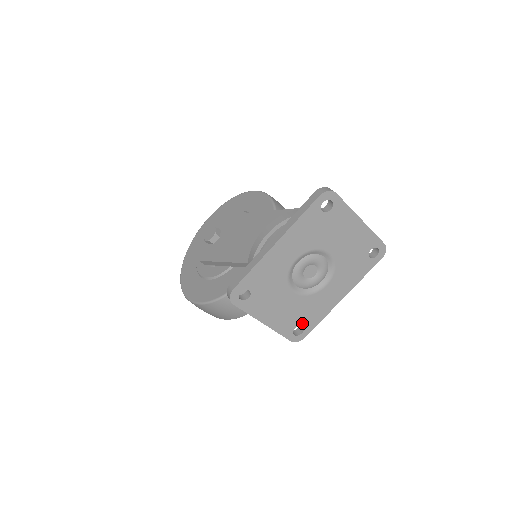
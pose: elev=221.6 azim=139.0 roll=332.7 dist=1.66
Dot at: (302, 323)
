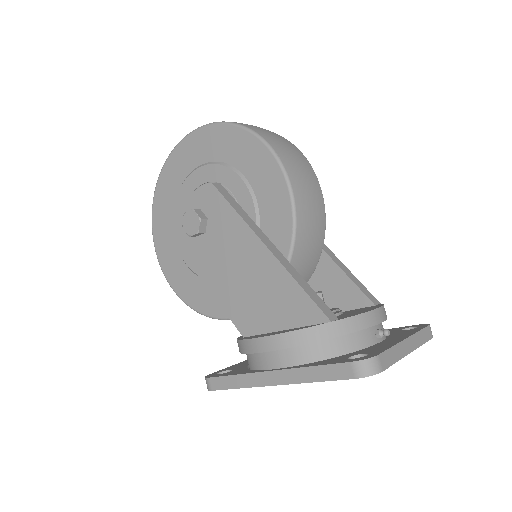
Dot at: occluded
